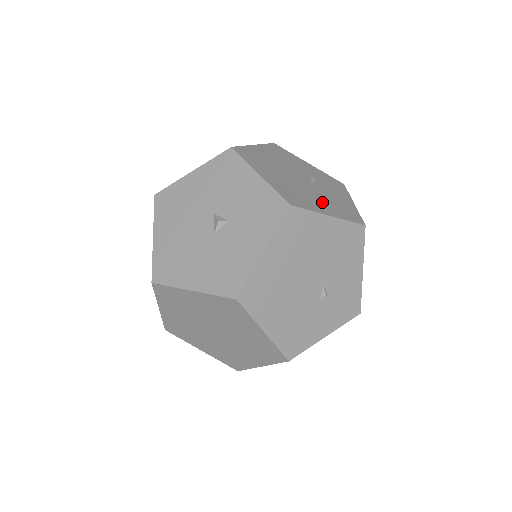
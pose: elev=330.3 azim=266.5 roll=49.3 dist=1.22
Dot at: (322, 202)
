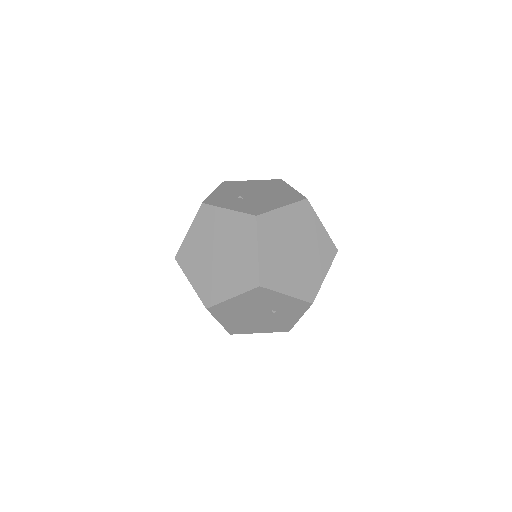
Dot at: (262, 326)
